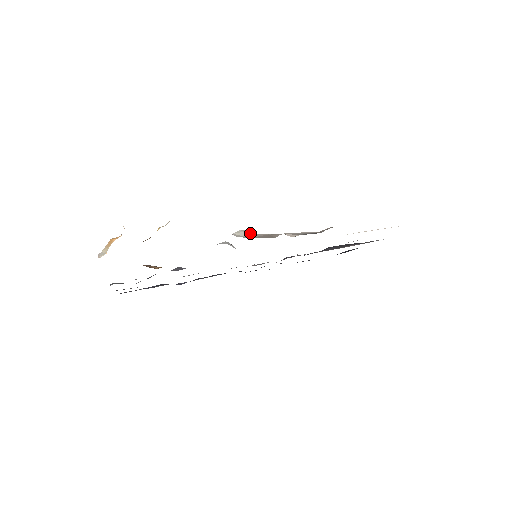
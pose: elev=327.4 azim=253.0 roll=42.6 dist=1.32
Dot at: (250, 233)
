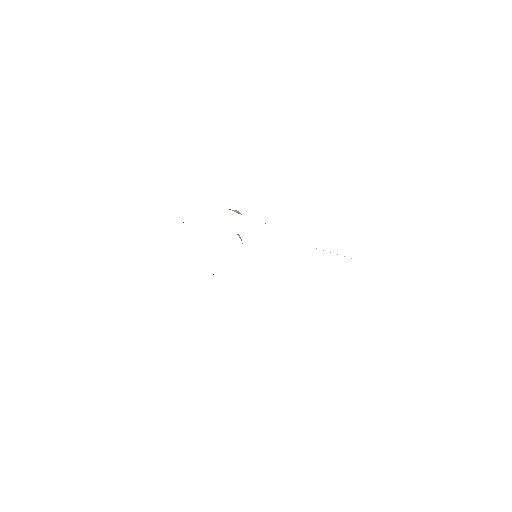
Dot at: (239, 212)
